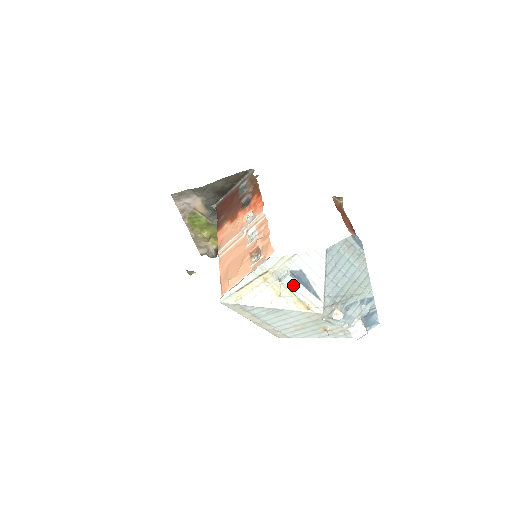
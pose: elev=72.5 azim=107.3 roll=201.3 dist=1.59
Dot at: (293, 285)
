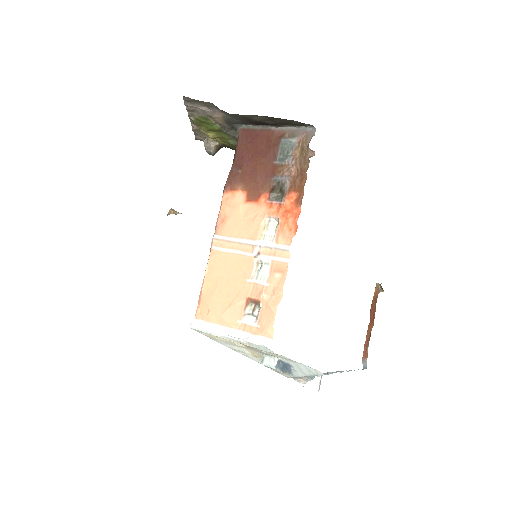
Dot at: occluded
